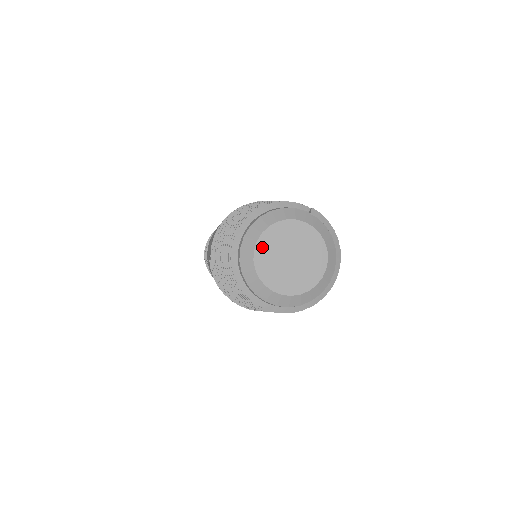
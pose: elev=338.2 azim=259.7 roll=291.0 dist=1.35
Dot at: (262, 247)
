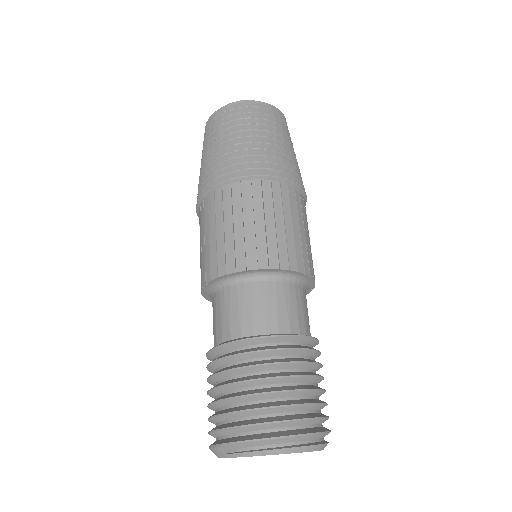
Dot at: occluded
